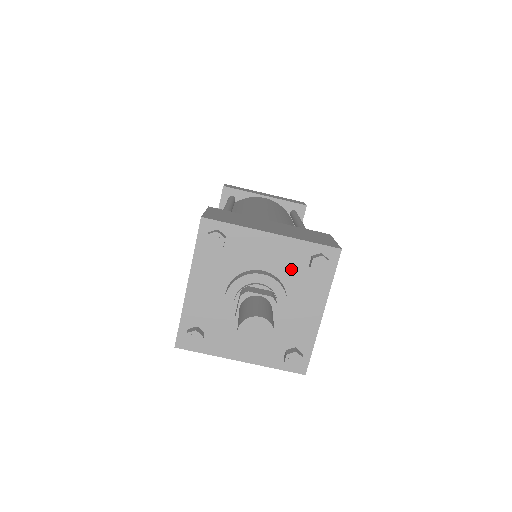
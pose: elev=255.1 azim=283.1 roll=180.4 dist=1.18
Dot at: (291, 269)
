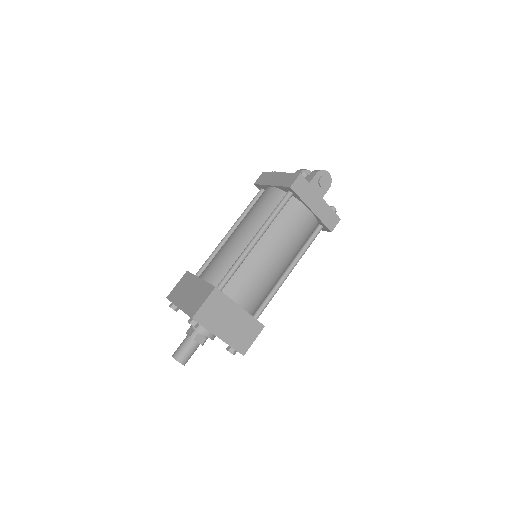
Dot at: occluded
